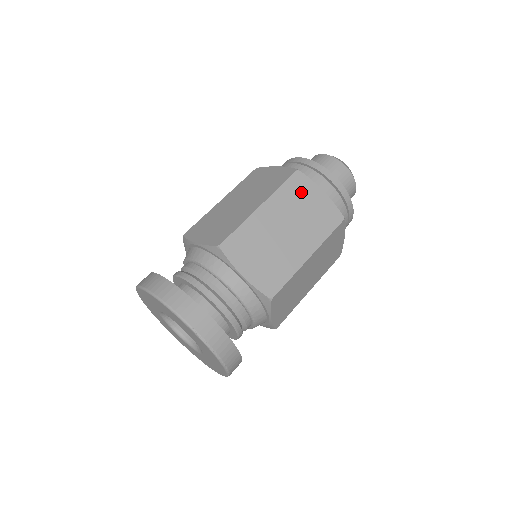
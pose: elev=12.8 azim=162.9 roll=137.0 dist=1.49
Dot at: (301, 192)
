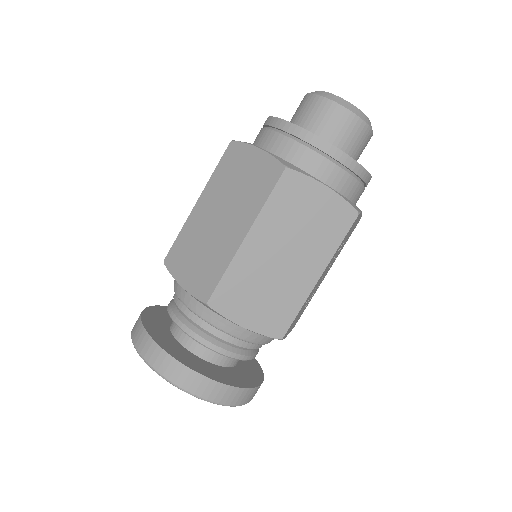
Dot at: (235, 164)
